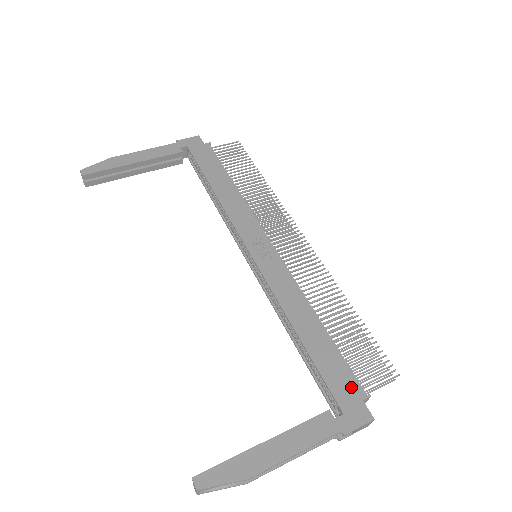
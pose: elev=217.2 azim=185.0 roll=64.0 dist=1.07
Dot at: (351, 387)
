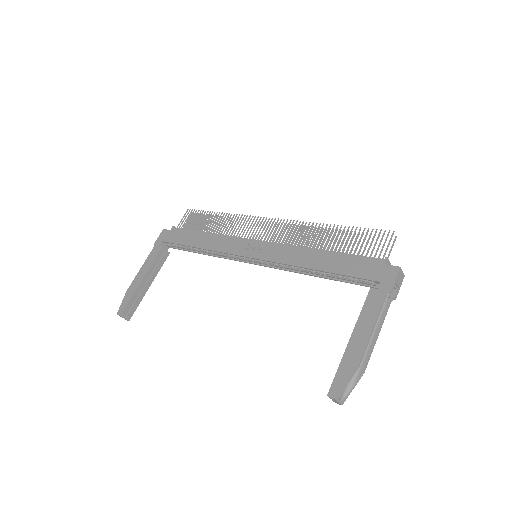
Dot at: (372, 265)
